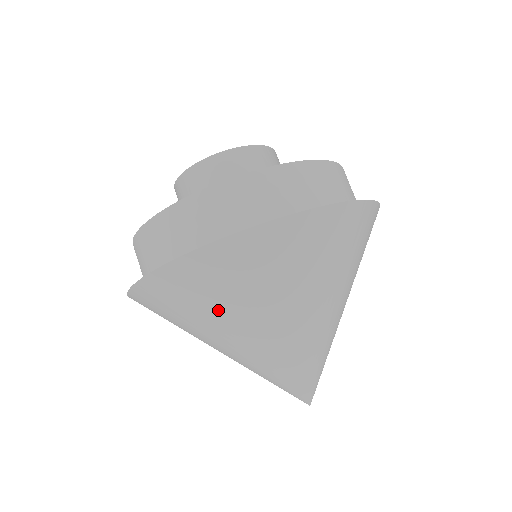
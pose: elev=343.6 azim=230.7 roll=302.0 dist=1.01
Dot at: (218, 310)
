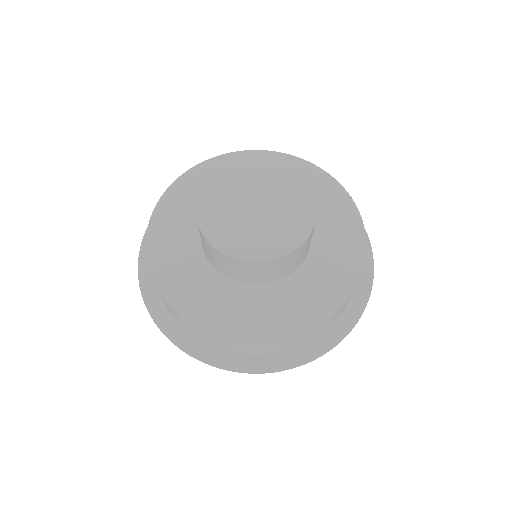
Dot at: occluded
